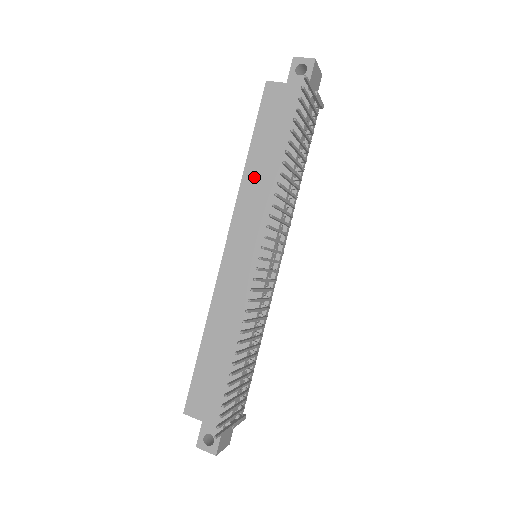
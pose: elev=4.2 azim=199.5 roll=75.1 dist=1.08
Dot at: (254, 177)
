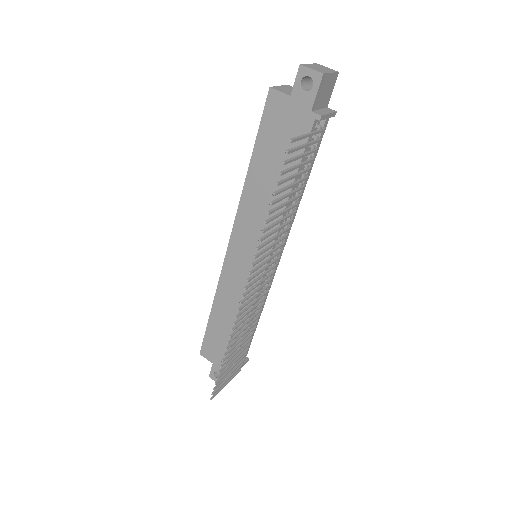
Dot at: (254, 190)
